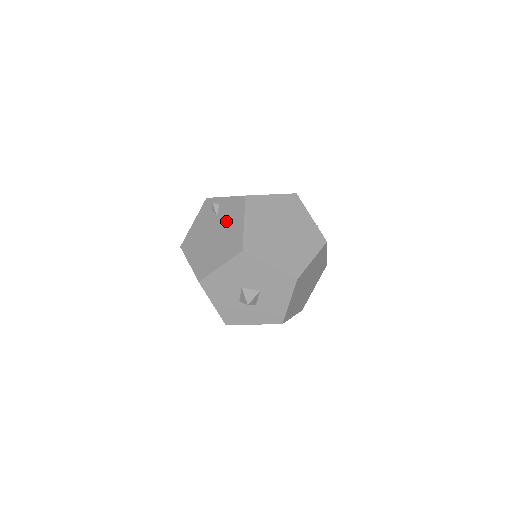
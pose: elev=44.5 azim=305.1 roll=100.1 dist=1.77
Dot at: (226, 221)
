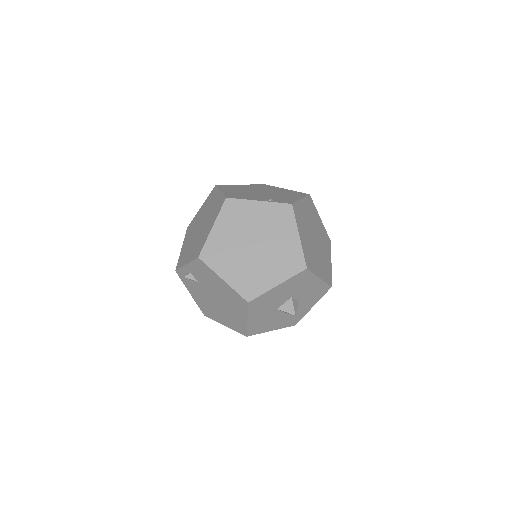
Dot at: (210, 284)
